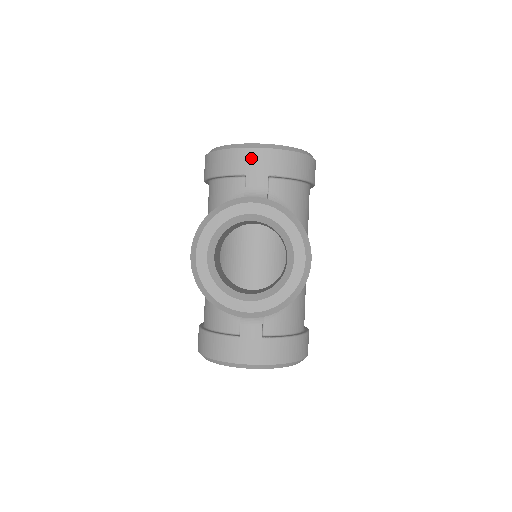
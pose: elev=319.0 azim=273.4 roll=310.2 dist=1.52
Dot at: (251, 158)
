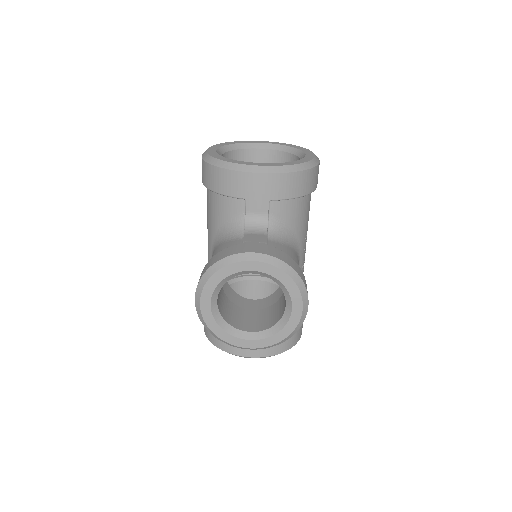
Dot at: (251, 183)
